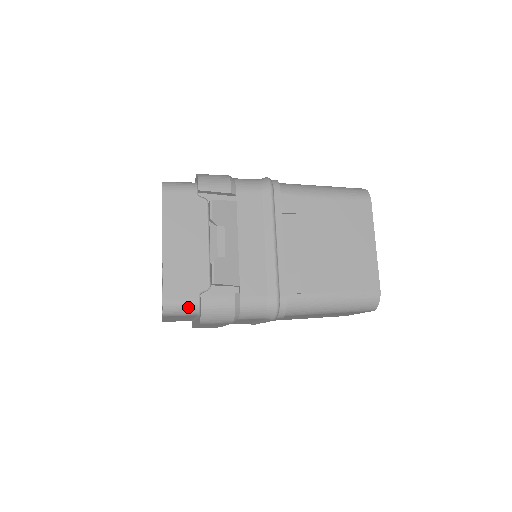
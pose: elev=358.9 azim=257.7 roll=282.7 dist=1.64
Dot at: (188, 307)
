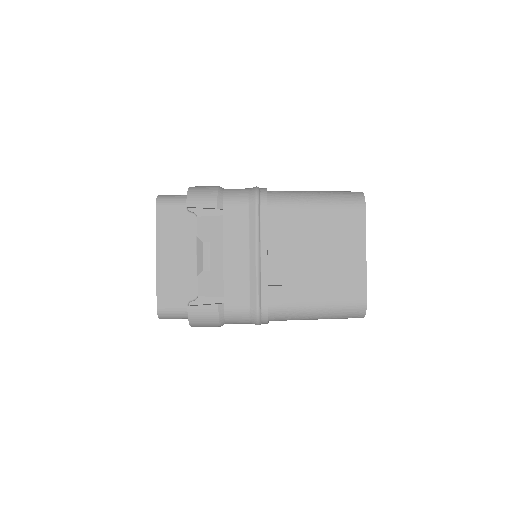
Dot at: (179, 313)
